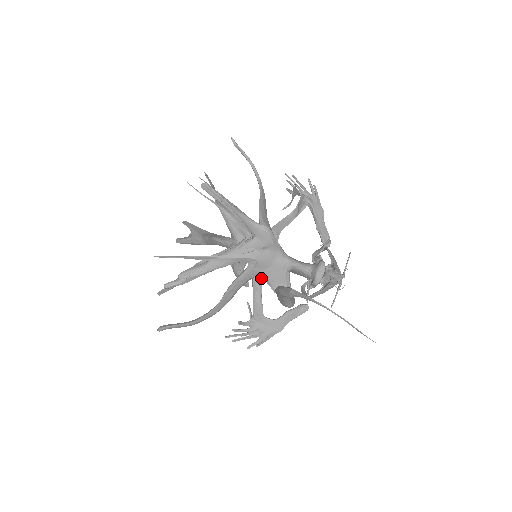
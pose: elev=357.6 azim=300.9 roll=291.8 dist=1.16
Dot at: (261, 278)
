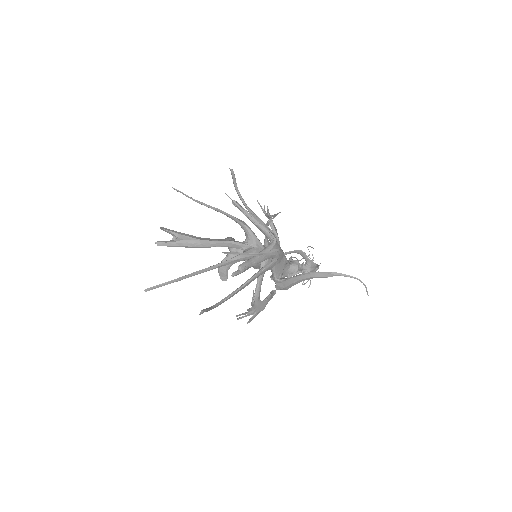
Dot at: occluded
